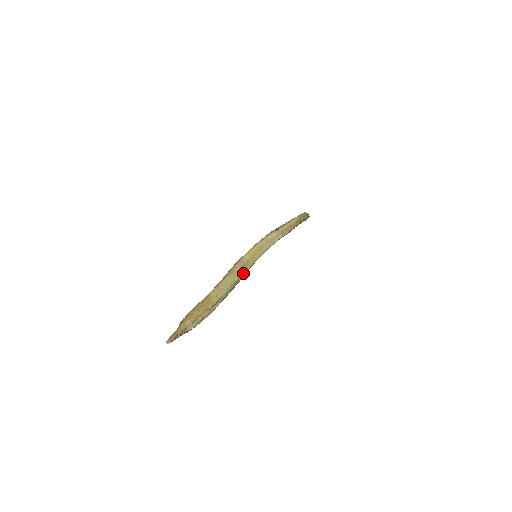
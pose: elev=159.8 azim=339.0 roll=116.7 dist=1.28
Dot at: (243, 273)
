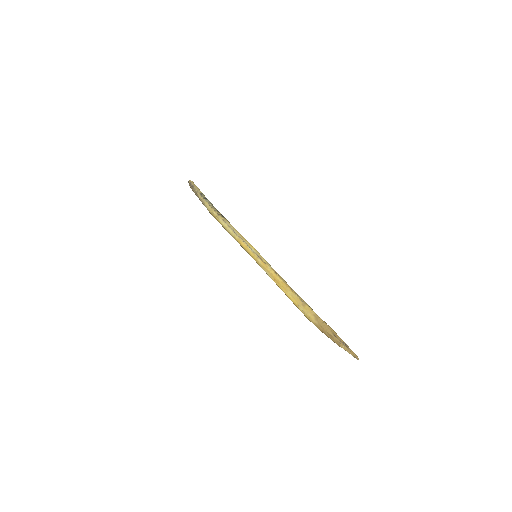
Dot at: occluded
